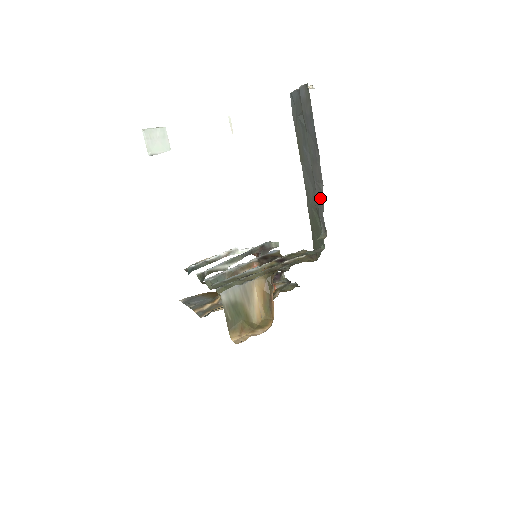
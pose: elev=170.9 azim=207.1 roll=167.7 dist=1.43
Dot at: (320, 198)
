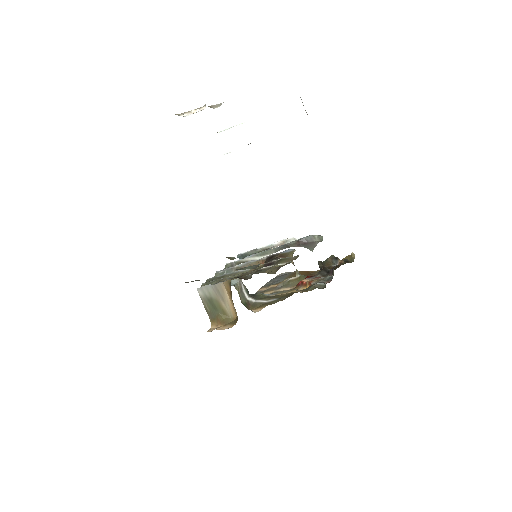
Dot at: occluded
